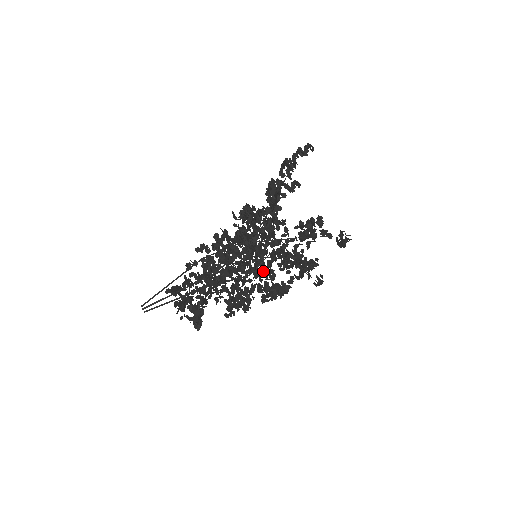
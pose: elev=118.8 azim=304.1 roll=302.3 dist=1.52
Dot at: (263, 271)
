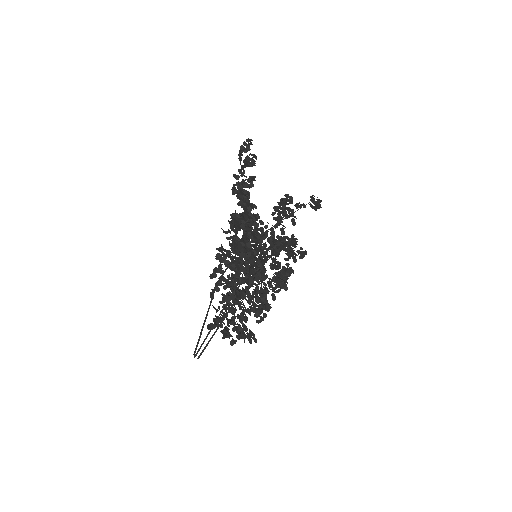
Dot at: (269, 265)
